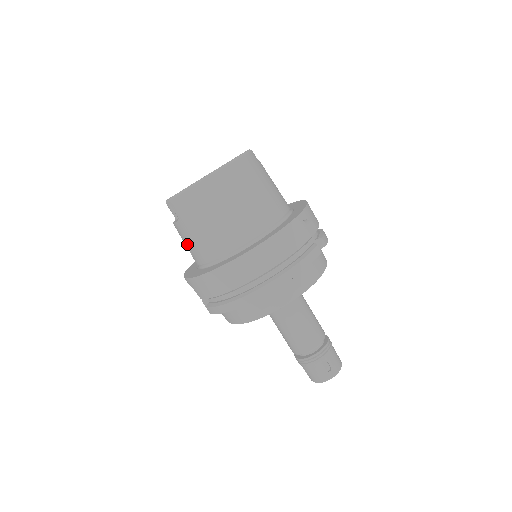
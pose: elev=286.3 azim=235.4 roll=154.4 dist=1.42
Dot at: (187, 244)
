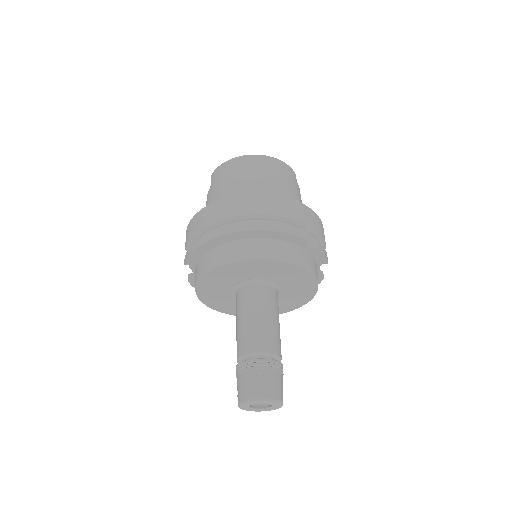
Dot at: occluded
